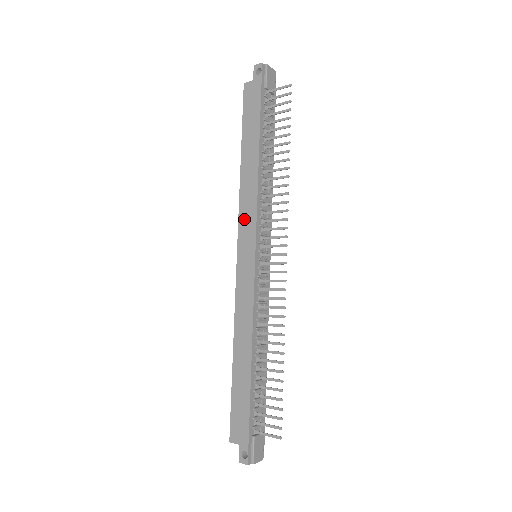
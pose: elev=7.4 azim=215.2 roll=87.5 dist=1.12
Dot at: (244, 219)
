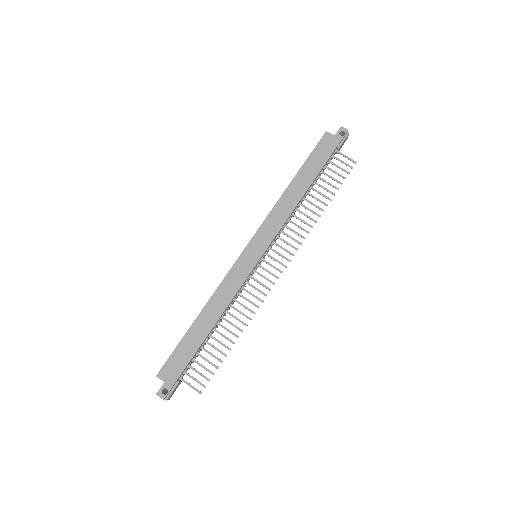
Dot at: (267, 226)
